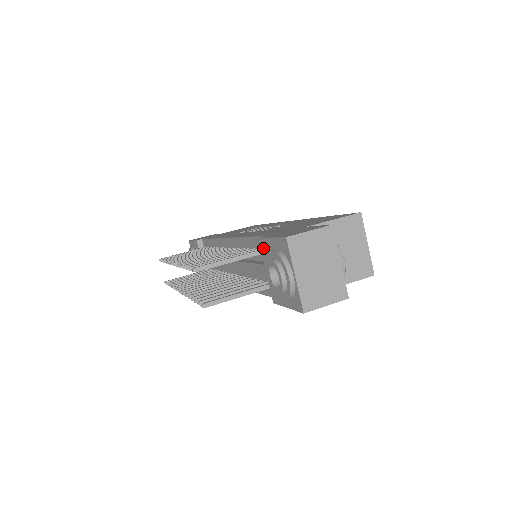
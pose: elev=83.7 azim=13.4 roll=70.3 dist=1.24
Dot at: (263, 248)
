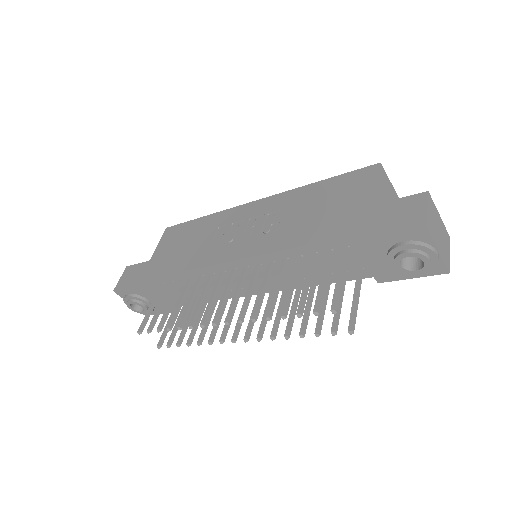
Dot at: (364, 248)
